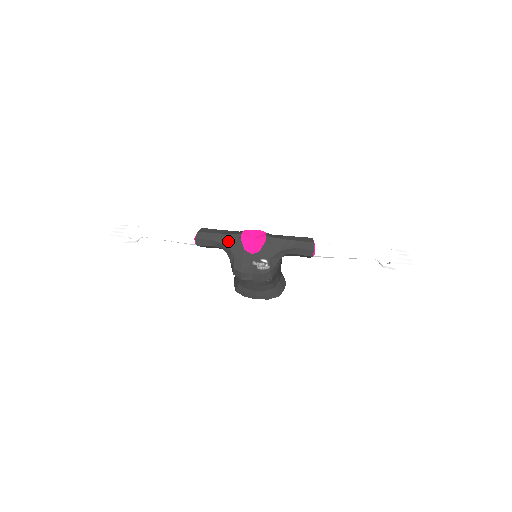
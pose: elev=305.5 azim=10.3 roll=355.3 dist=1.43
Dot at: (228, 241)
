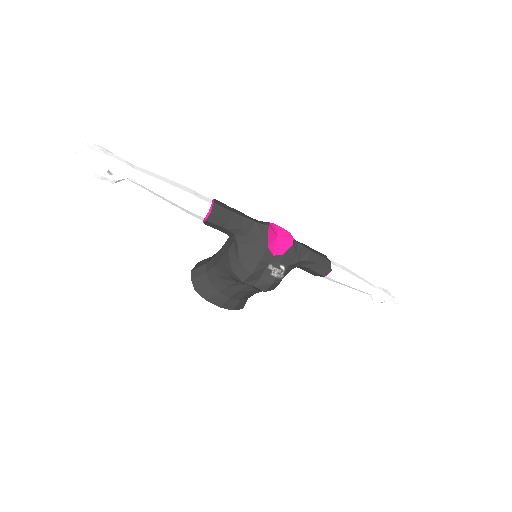
Dot at: (250, 229)
